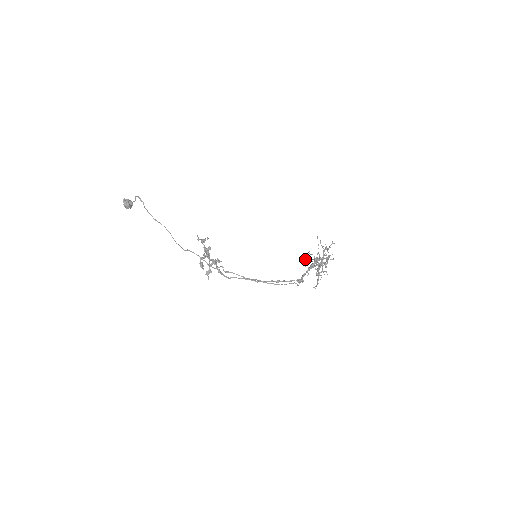
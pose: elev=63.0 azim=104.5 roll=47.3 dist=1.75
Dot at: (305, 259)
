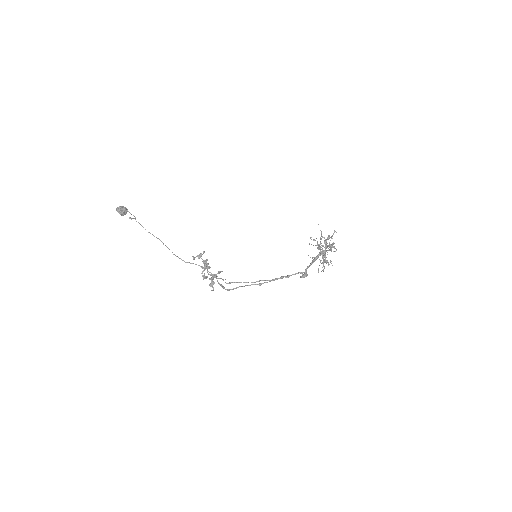
Dot at: (309, 244)
